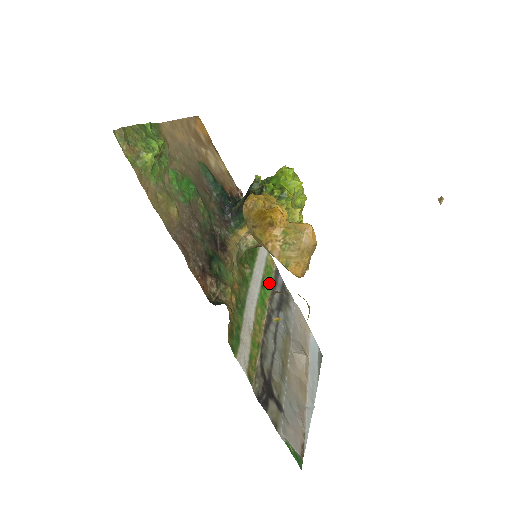
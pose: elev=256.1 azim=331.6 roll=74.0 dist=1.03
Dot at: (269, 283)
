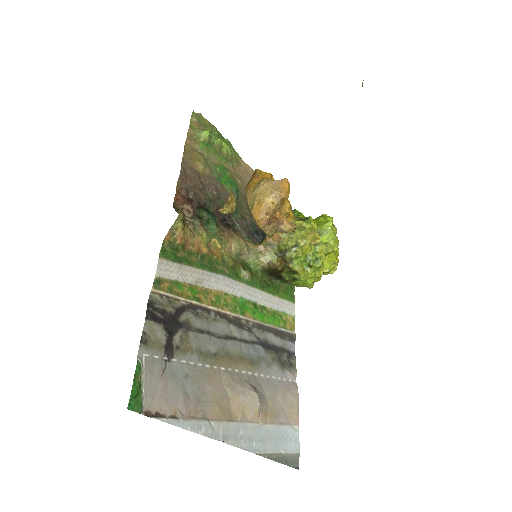
Dot at: (268, 320)
